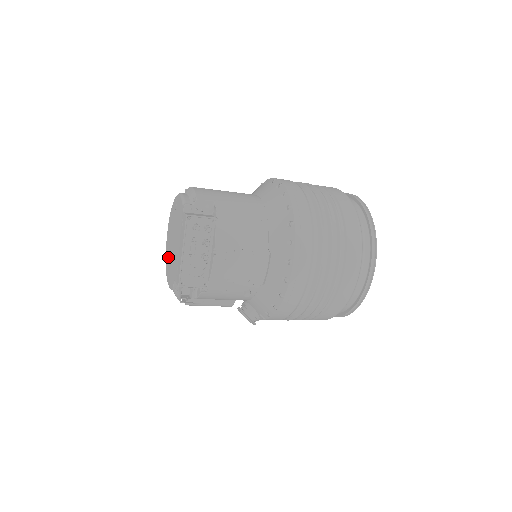
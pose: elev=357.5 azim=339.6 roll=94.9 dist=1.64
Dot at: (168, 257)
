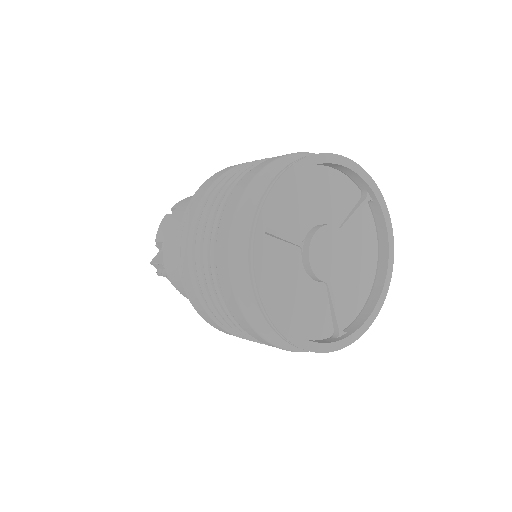
Dot at: occluded
